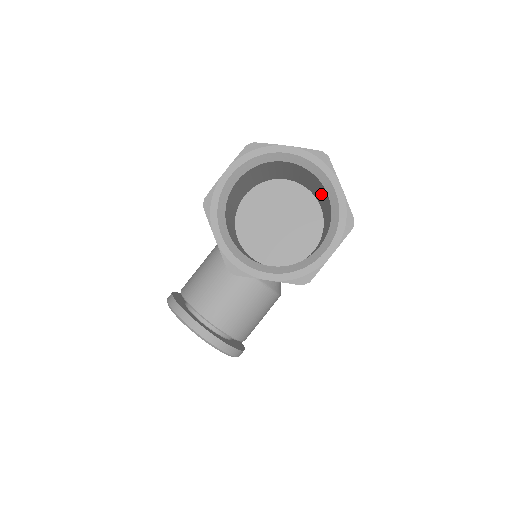
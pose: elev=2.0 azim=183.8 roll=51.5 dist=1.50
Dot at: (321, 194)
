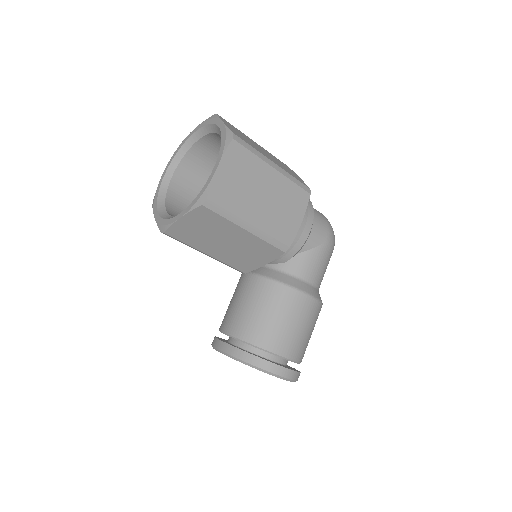
Dot at: occluded
